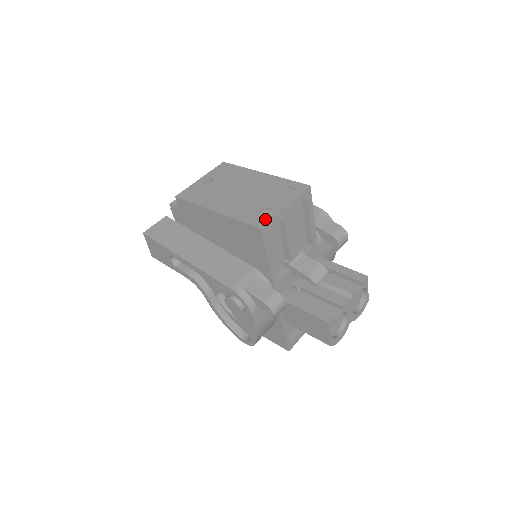
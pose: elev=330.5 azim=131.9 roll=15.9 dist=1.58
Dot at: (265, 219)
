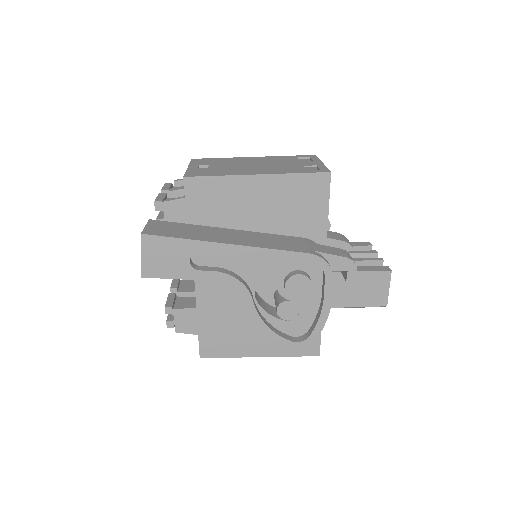
Dot at: (321, 168)
